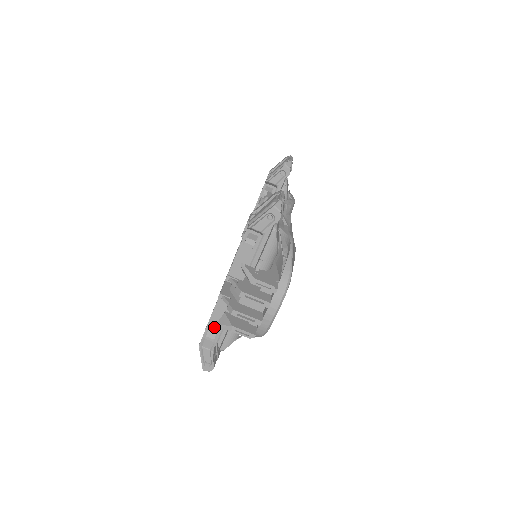
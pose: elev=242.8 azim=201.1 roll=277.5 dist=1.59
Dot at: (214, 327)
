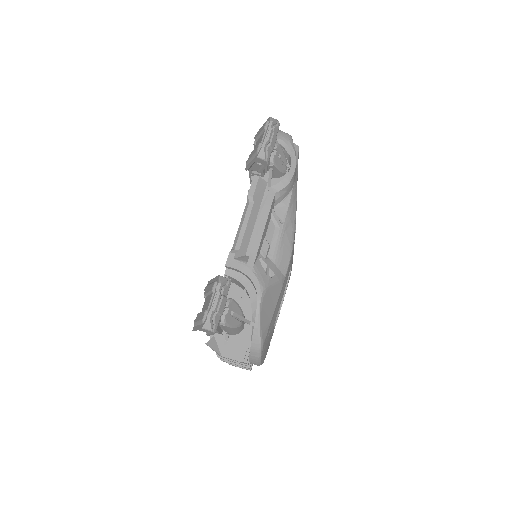
Dot at: occluded
